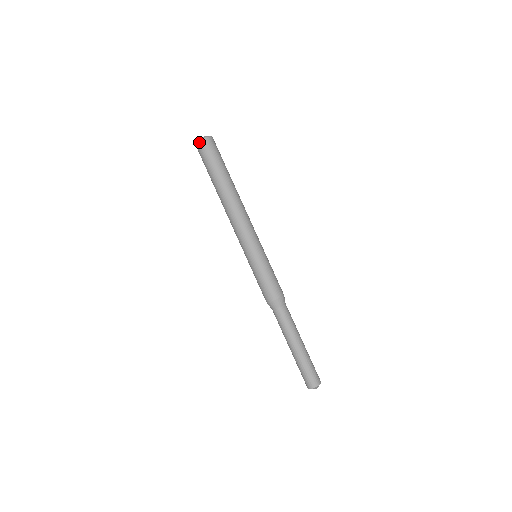
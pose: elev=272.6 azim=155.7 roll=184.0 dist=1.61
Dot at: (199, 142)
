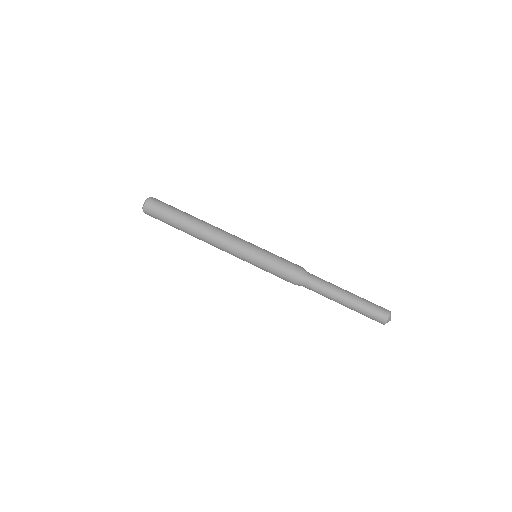
Dot at: (144, 207)
